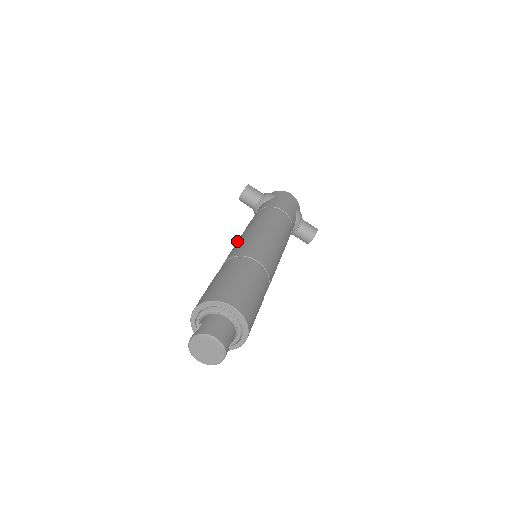
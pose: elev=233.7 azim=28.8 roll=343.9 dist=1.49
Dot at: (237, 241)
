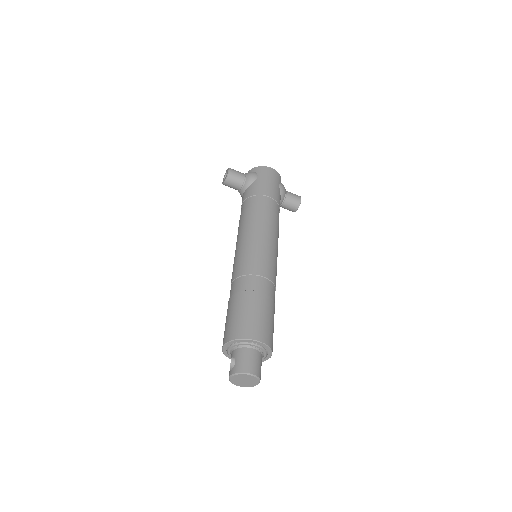
Dot at: (237, 247)
